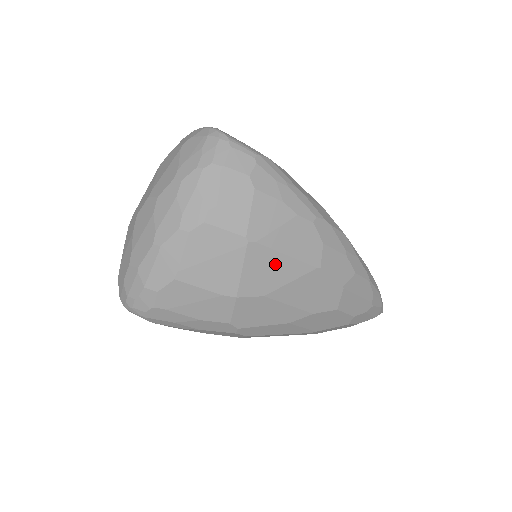
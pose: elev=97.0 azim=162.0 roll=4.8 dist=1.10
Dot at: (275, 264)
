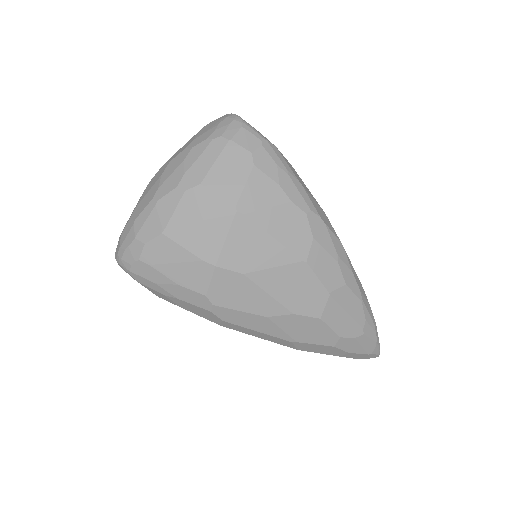
Dot at: (260, 243)
